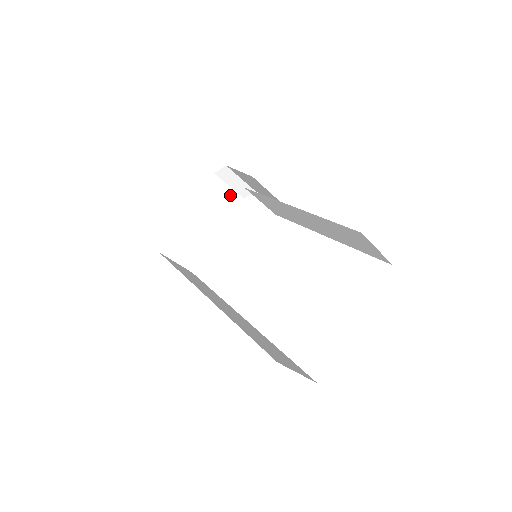
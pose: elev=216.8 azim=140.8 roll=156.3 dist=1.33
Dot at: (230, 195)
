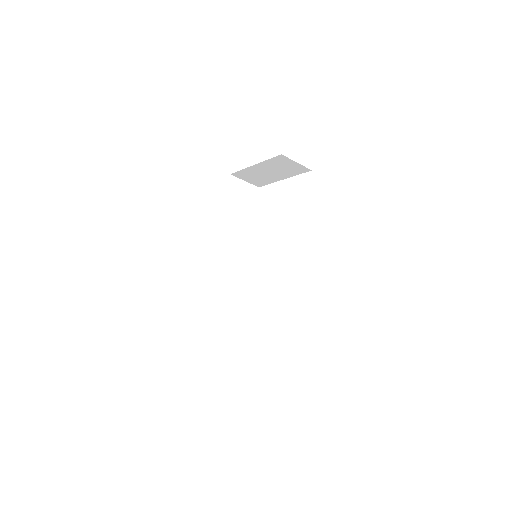
Dot at: (297, 166)
